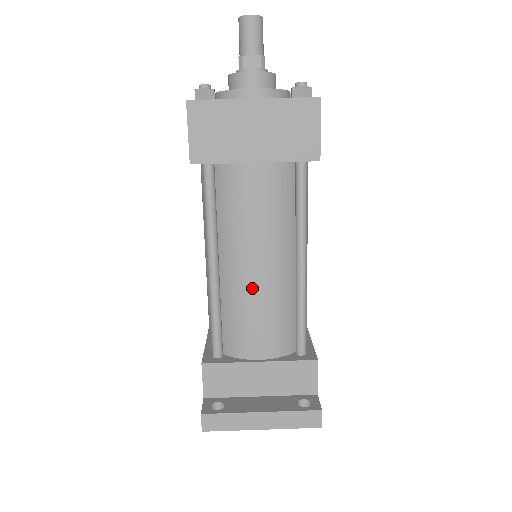
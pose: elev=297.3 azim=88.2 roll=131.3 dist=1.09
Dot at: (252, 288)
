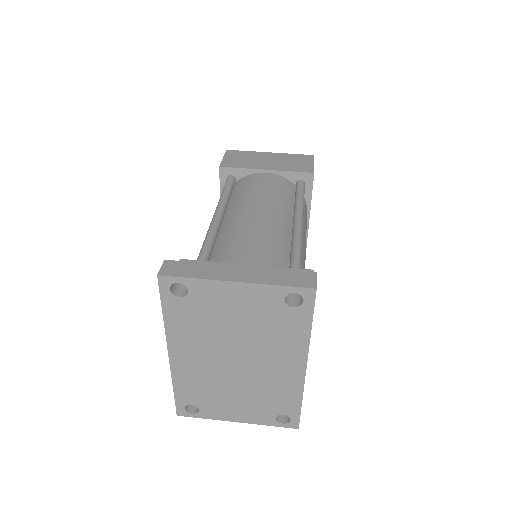
Dot at: (250, 223)
